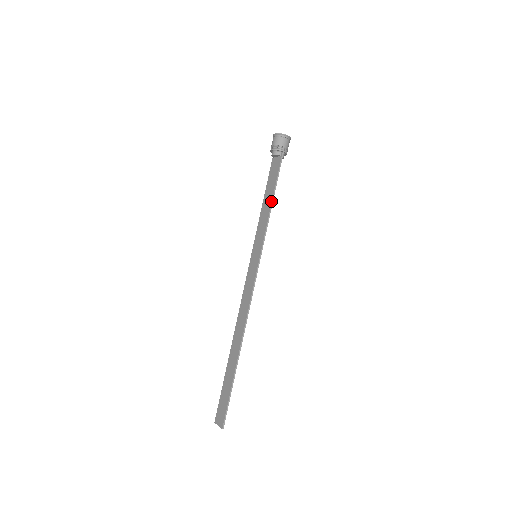
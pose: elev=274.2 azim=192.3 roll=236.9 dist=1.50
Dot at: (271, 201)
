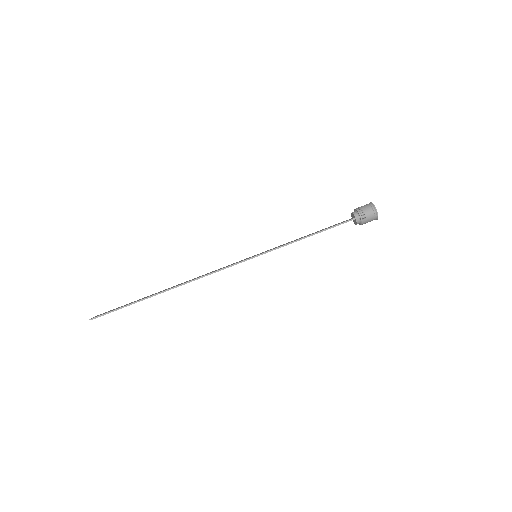
Dot at: (310, 234)
